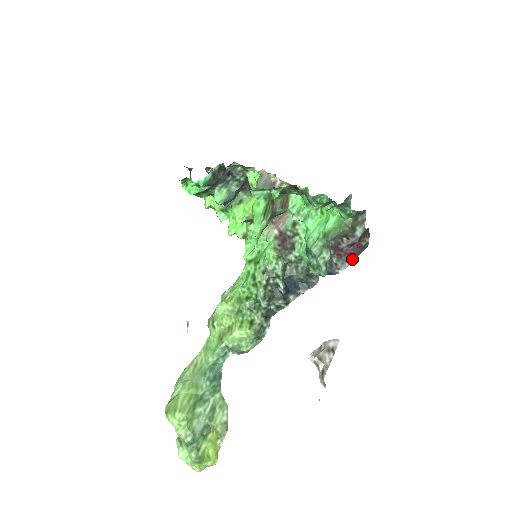
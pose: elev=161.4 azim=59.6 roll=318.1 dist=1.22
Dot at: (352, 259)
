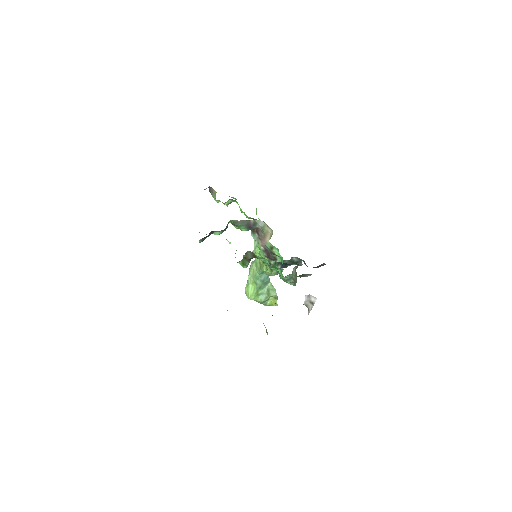
Dot at: occluded
